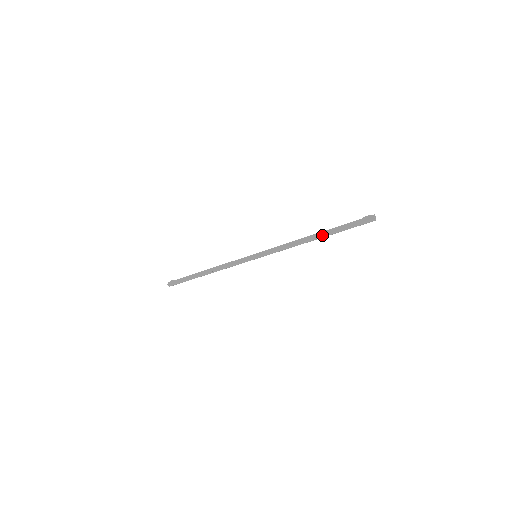
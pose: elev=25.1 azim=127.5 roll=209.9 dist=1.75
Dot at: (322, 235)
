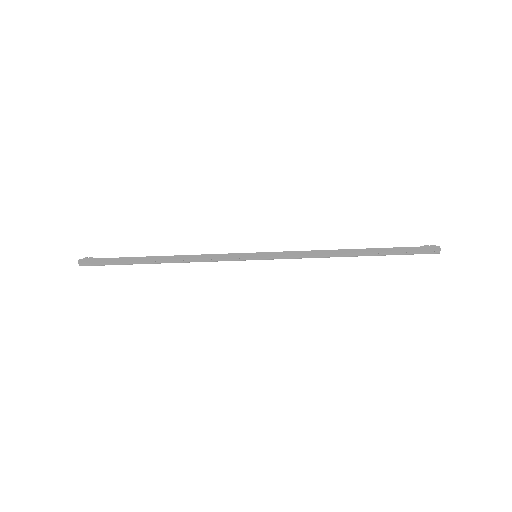
Dot at: (367, 253)
